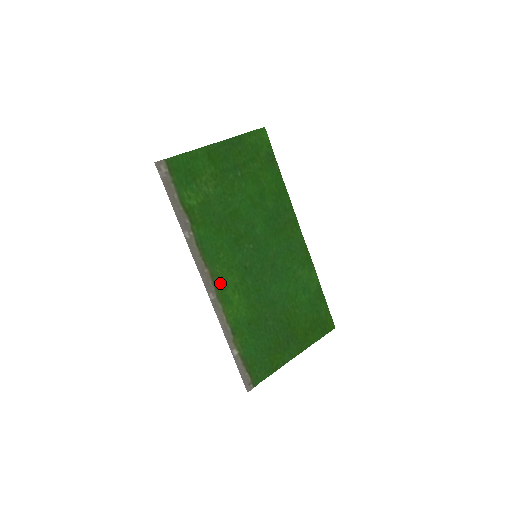
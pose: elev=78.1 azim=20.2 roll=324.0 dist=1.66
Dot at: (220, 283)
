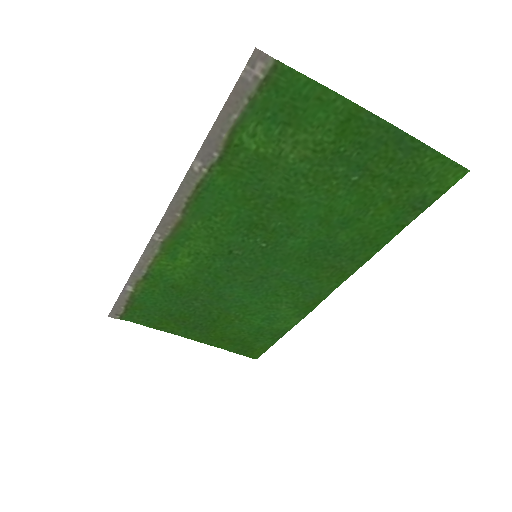
Dot at: (183, 236)
